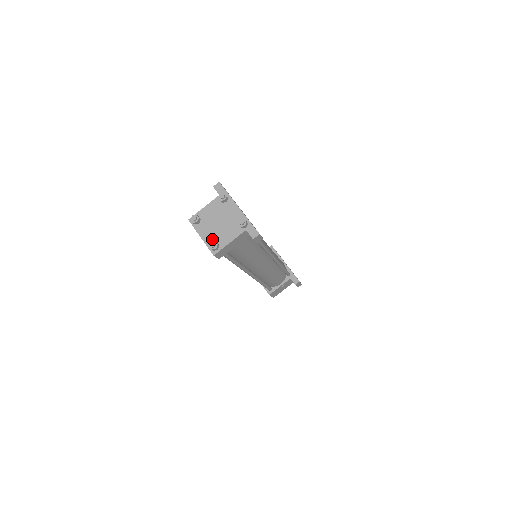
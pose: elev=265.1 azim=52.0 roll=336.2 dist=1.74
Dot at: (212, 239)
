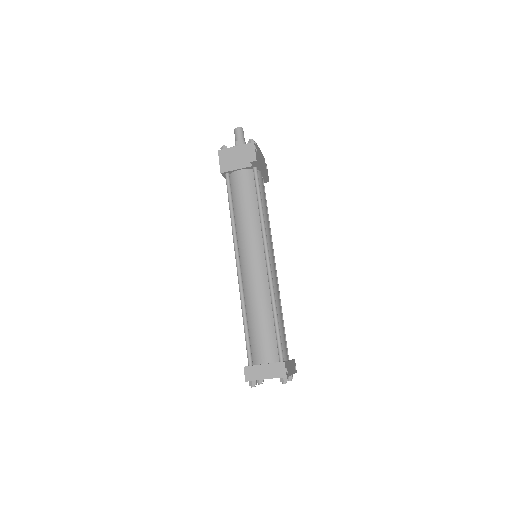
Dot at: occluded
